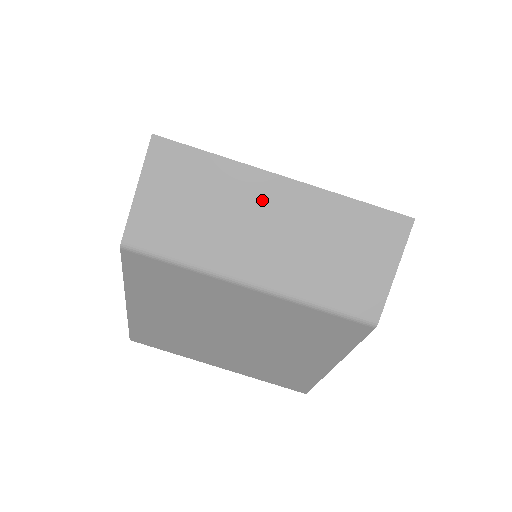
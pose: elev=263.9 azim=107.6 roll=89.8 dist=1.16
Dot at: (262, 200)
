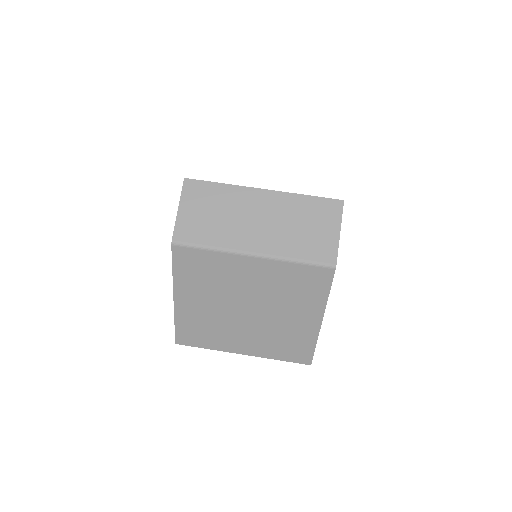
Dot at: (252, 204)
